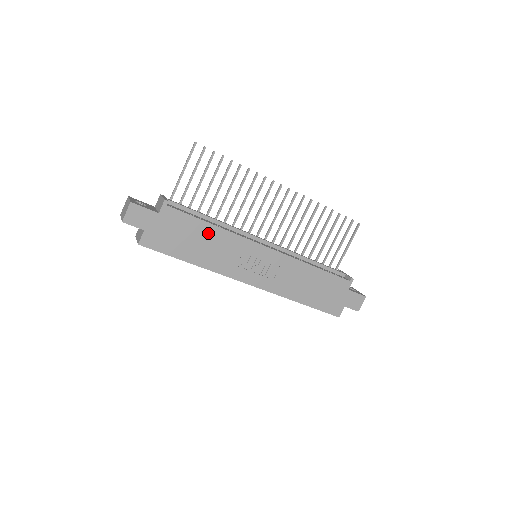
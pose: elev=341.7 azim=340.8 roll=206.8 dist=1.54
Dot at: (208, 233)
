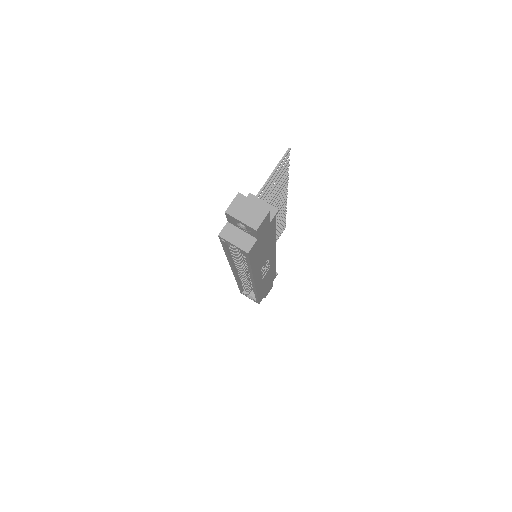
Dot at: (271, 241)
